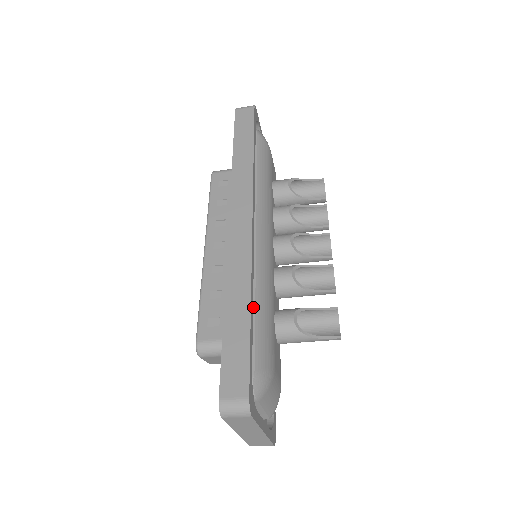
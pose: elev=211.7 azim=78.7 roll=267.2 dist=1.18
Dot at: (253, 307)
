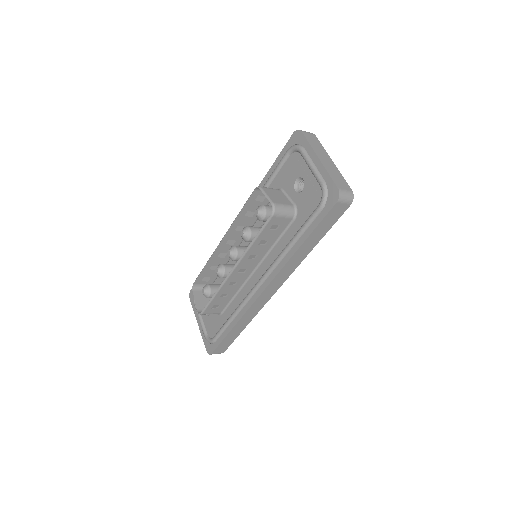
Dot at: occluded
